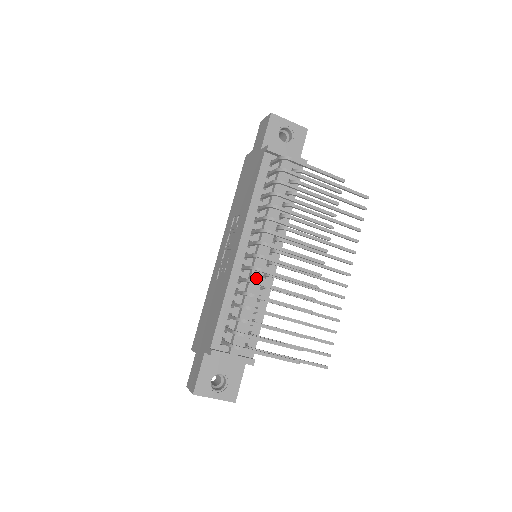
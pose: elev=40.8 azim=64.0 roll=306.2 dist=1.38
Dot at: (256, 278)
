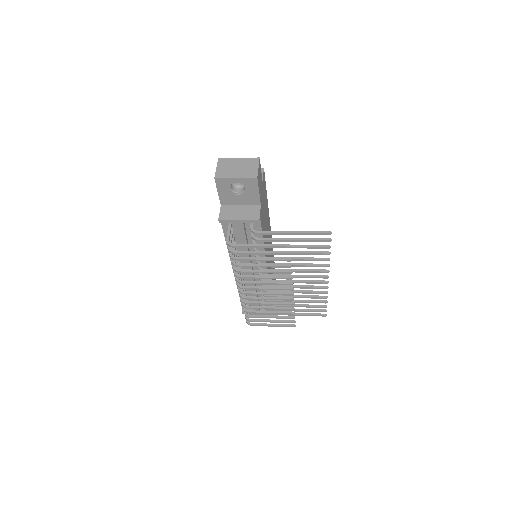
Dot at: (253, 285)
